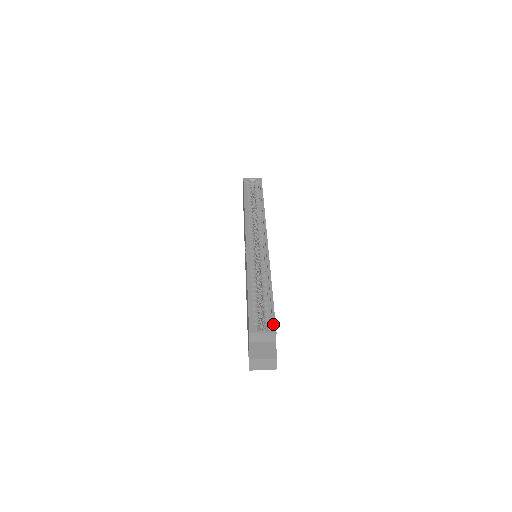
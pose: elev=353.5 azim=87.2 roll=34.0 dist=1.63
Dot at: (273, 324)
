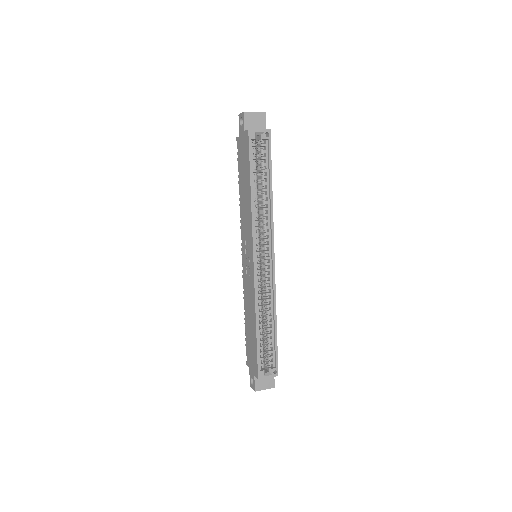
Dot at: (276, 368)
